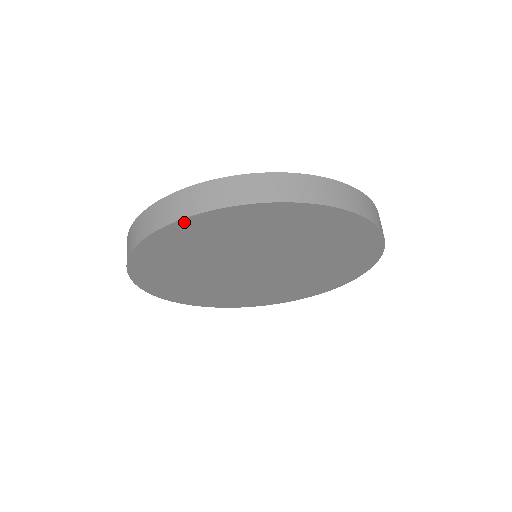
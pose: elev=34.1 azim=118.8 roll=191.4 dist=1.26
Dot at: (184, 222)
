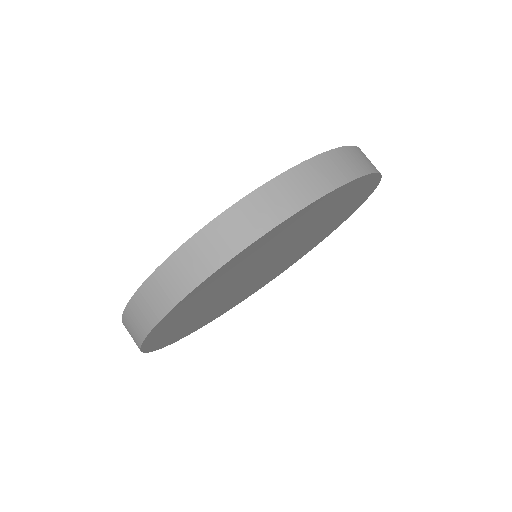
Dot at: (209, 278)
